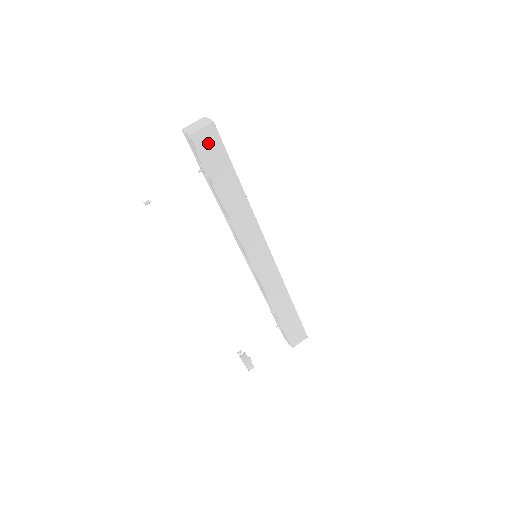
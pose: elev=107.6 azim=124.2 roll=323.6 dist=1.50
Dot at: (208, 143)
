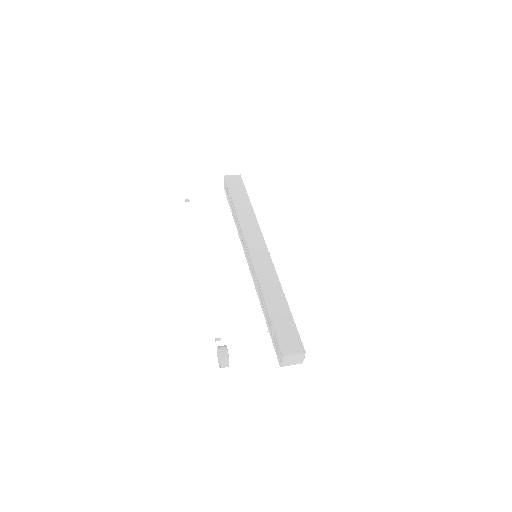
Dot at: (234, 181)
